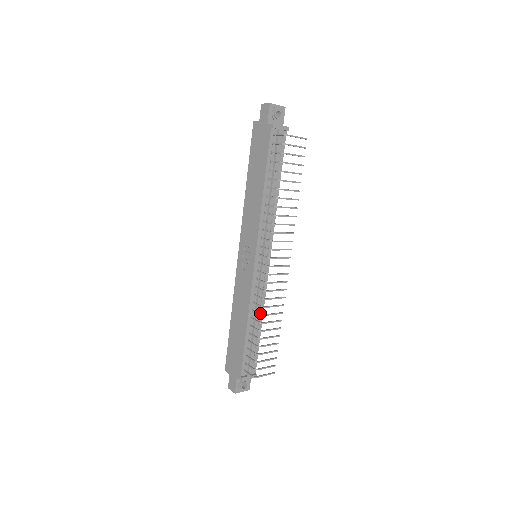
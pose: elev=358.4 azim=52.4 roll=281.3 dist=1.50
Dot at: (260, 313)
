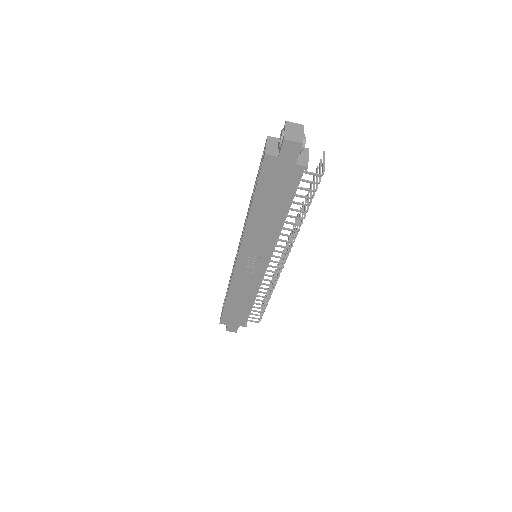
Dot at: occluded
